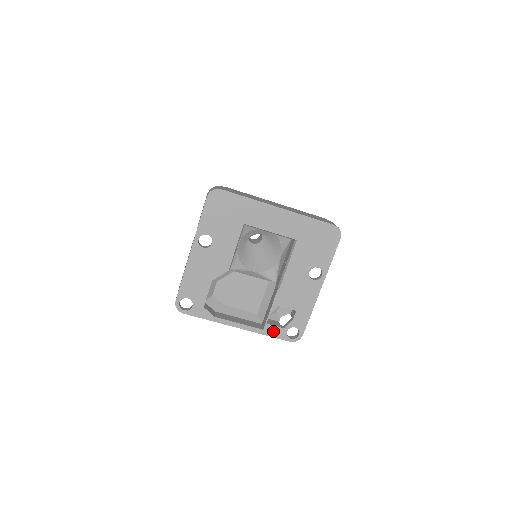
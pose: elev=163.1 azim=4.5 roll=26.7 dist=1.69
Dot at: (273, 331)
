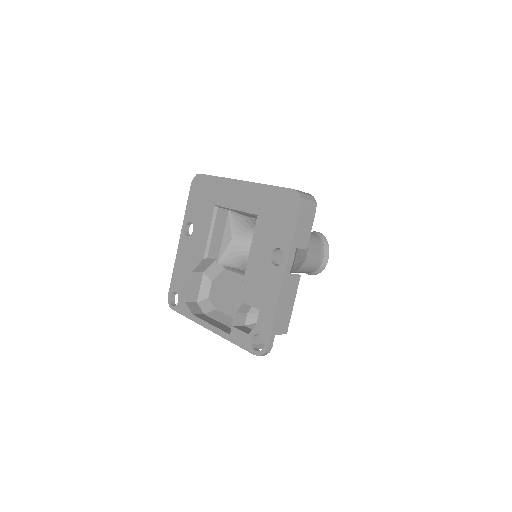
Dot at: (239, 337)
